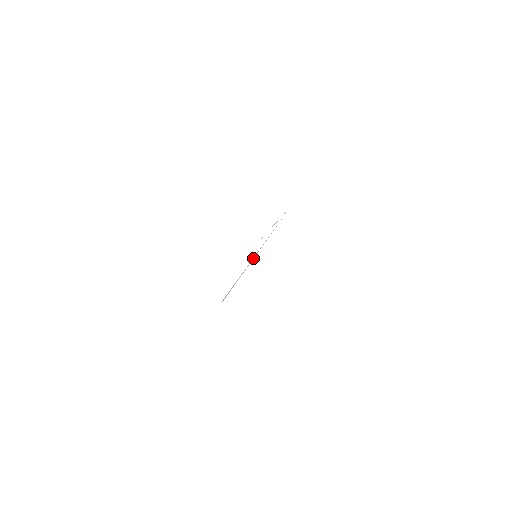
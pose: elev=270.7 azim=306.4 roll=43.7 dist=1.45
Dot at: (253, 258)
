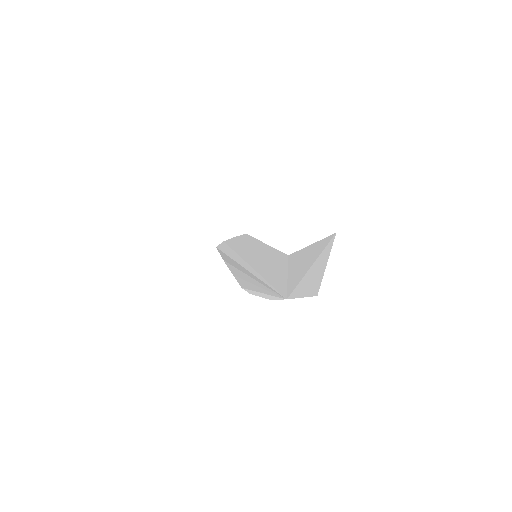
Dot at: (245, 266)
